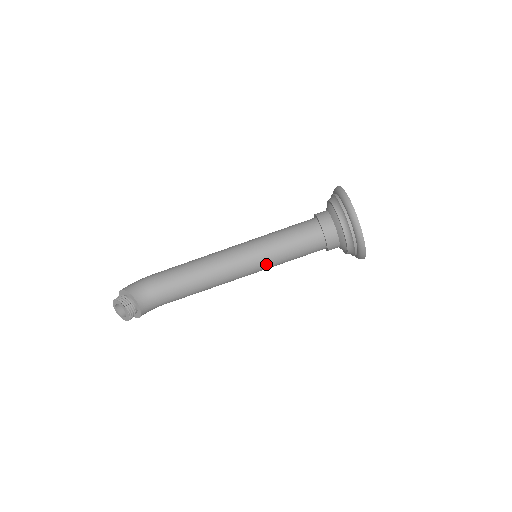
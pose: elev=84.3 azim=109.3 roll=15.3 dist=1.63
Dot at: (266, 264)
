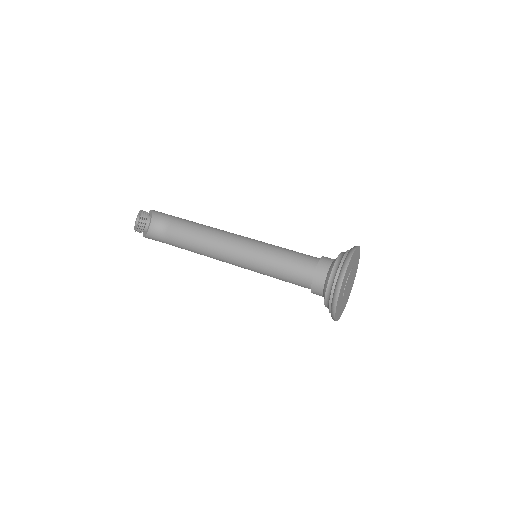
Dot at: (256, 263)
